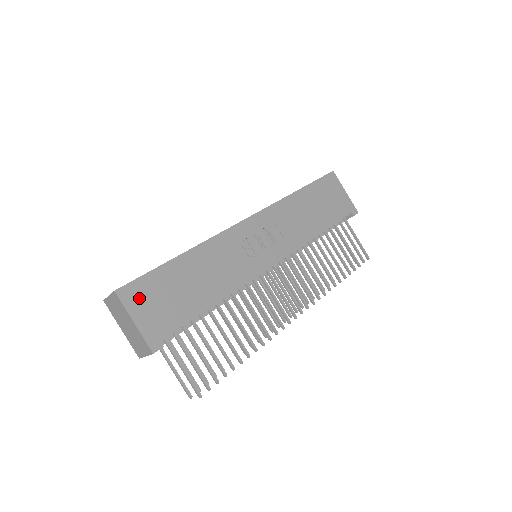
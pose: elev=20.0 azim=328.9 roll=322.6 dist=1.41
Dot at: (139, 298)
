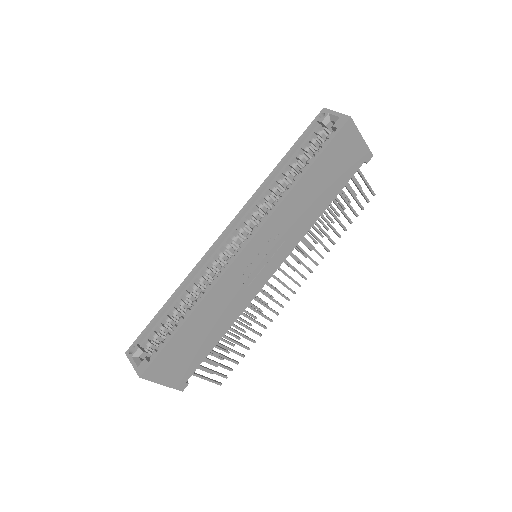
Dot at: (161, 370)
